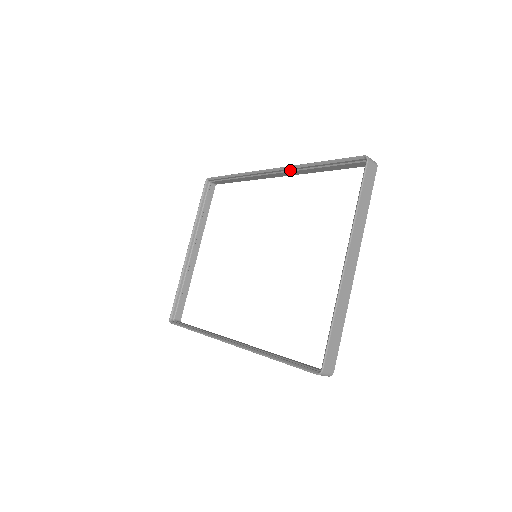
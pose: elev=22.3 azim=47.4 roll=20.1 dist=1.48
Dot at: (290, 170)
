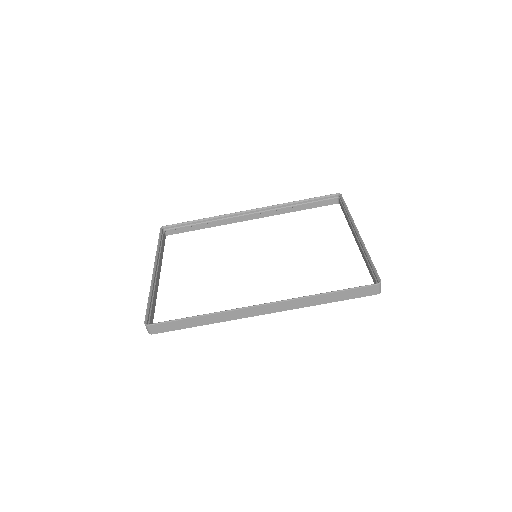
Dot at: (269, 209)
